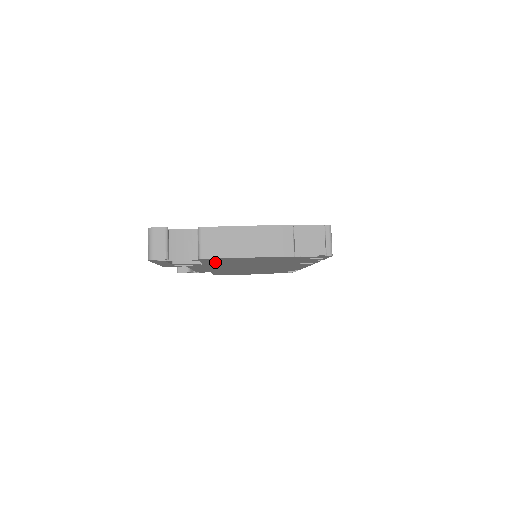
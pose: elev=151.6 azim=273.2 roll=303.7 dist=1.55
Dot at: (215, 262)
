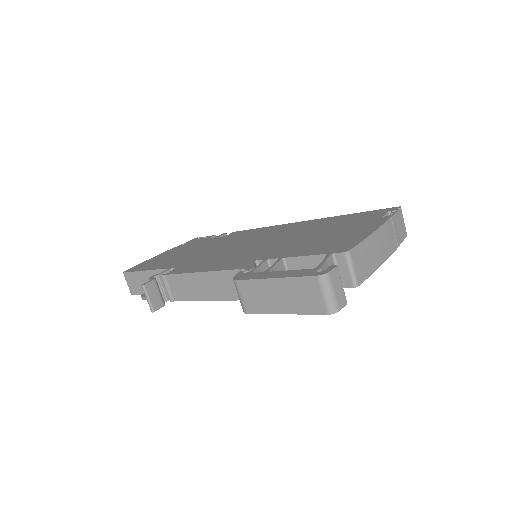
Dot at: occluded
